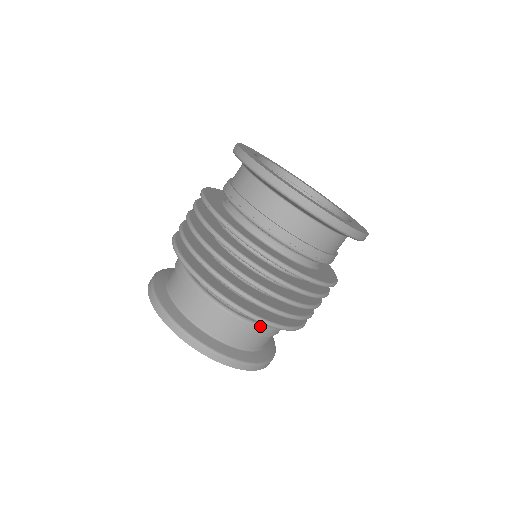
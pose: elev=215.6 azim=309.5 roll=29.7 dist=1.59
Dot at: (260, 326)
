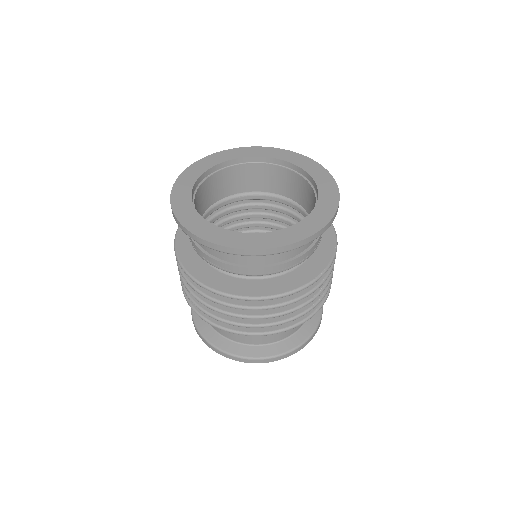
Dot at: occluded
